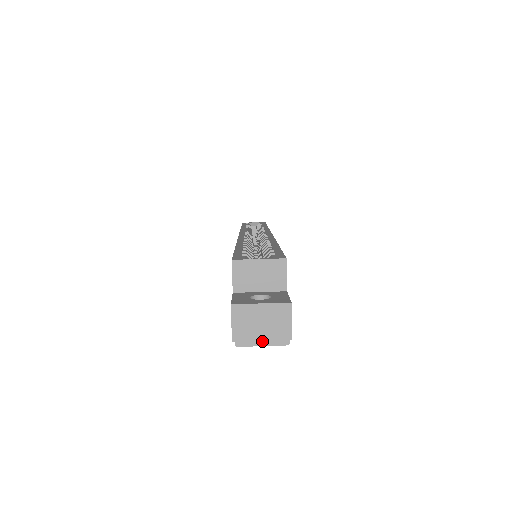
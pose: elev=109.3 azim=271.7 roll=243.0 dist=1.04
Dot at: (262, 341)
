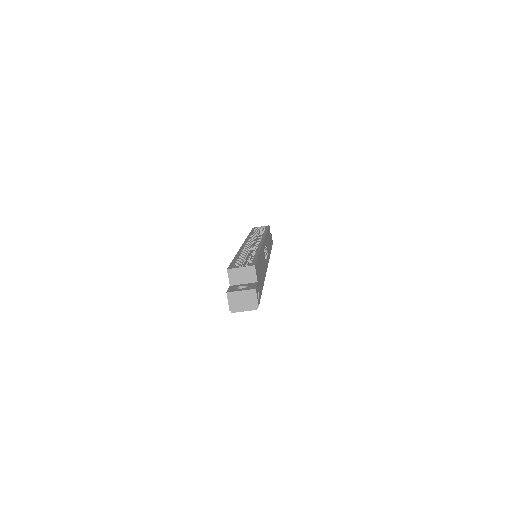
Dot at: (244, 309)
